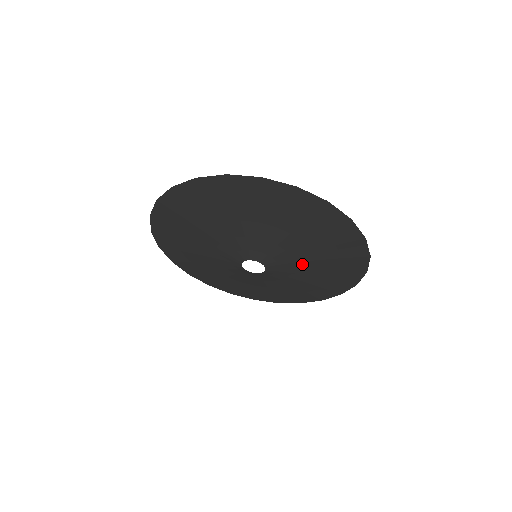
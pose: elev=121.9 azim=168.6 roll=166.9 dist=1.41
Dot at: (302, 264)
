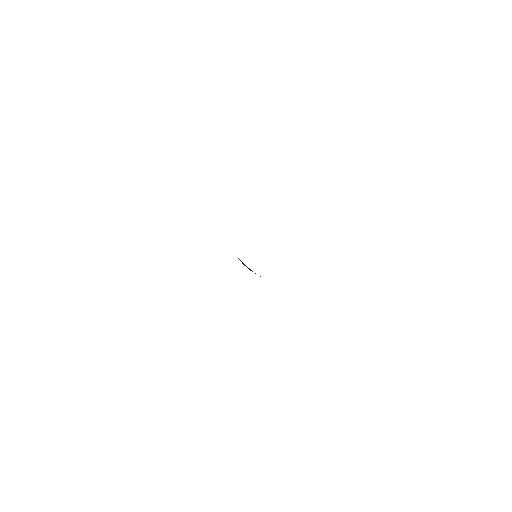
Dot at: occluded
